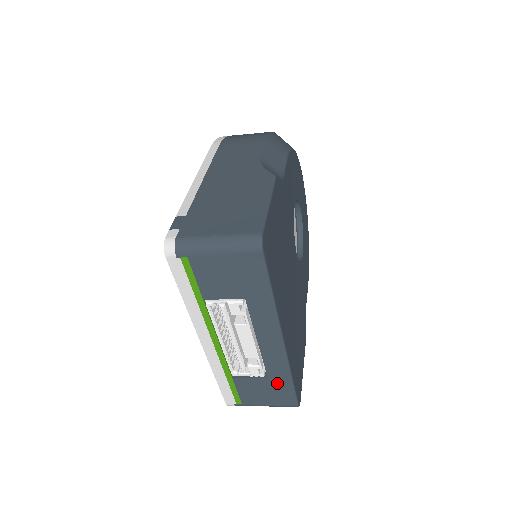
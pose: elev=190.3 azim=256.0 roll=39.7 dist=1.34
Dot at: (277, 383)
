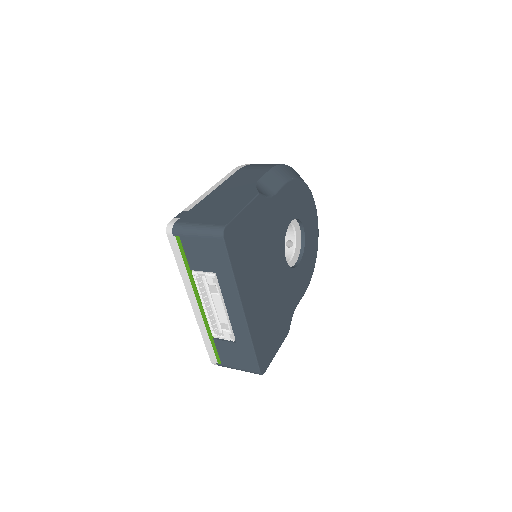
Dot at: (243, 349)
